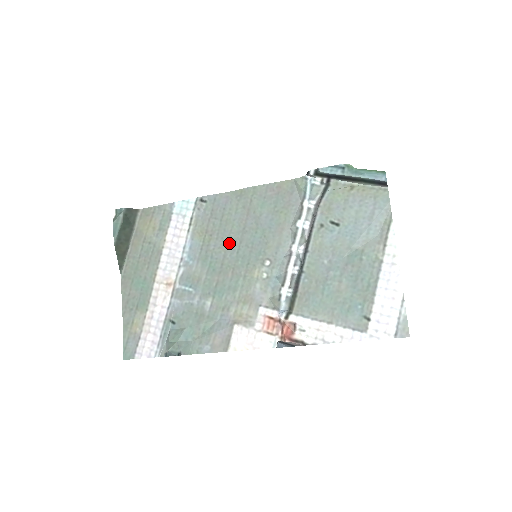
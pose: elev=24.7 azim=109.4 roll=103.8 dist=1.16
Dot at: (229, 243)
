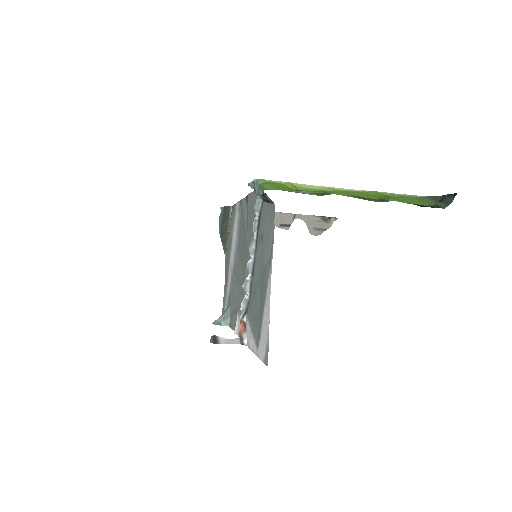
Dot at: (242, 243)
